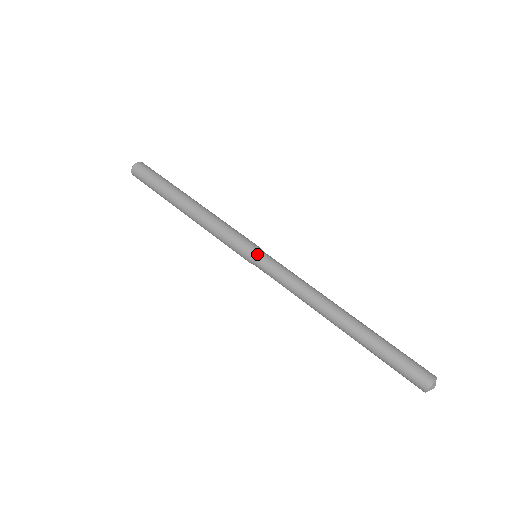
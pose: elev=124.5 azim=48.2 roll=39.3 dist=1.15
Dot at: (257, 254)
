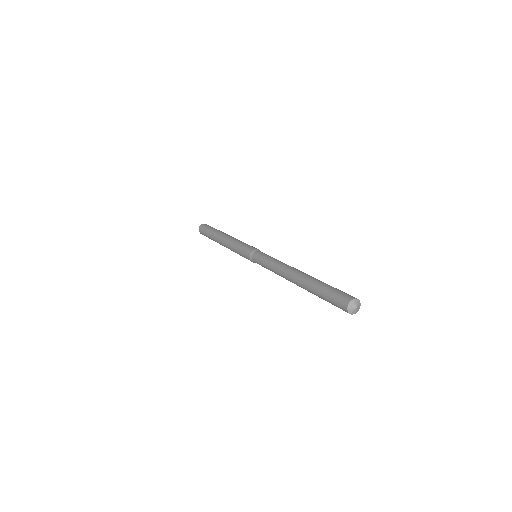
Dot at: (254, 252)
